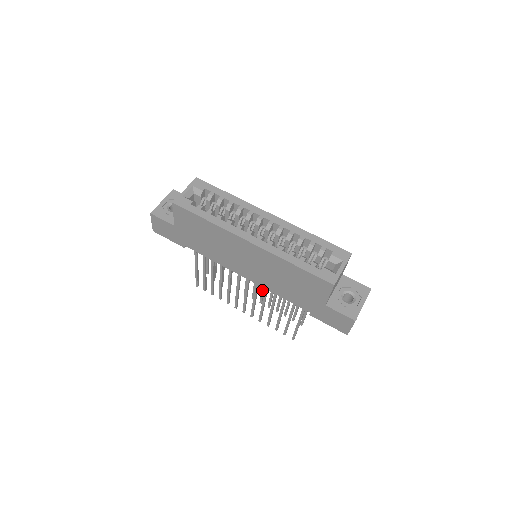
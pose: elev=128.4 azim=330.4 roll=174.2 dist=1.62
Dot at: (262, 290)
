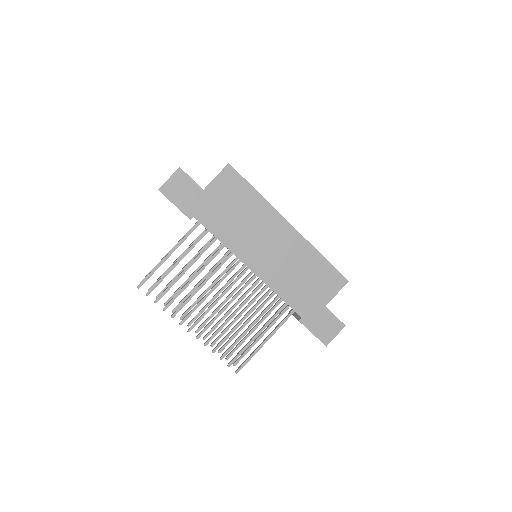
Dot at: (215, 311)
